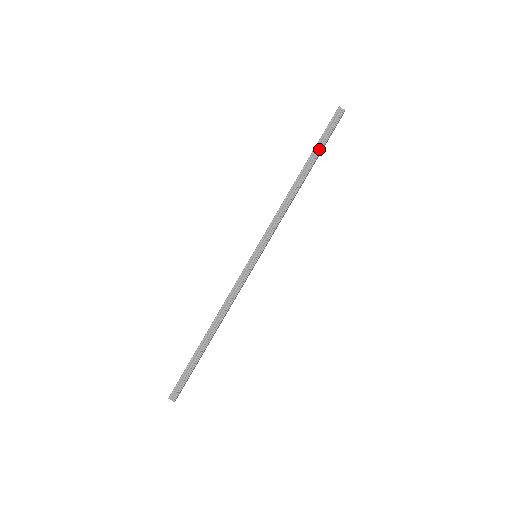
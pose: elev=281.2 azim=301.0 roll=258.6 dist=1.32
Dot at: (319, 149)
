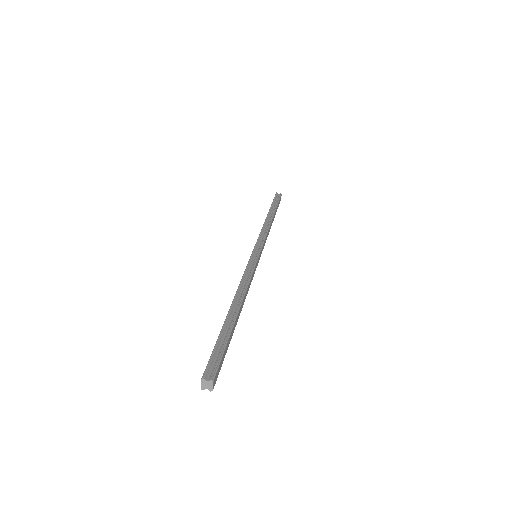
Dot at: (275, 206)
